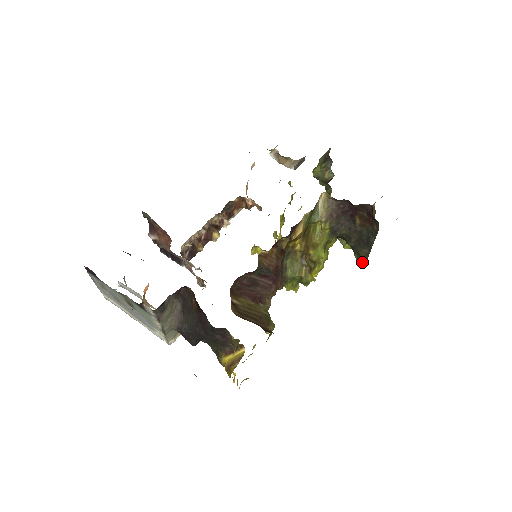
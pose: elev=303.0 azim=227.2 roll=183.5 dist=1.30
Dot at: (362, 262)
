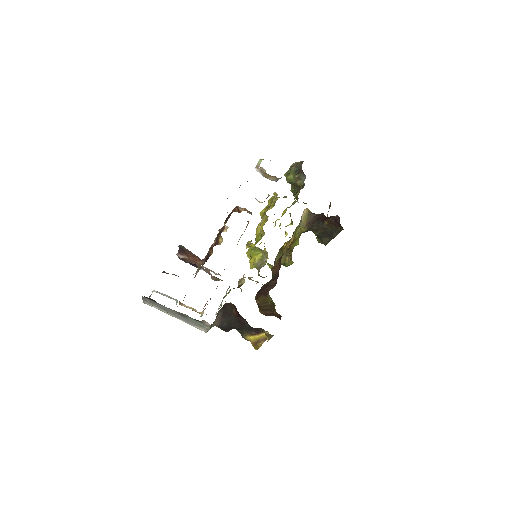
Dot at: (322, 243)
